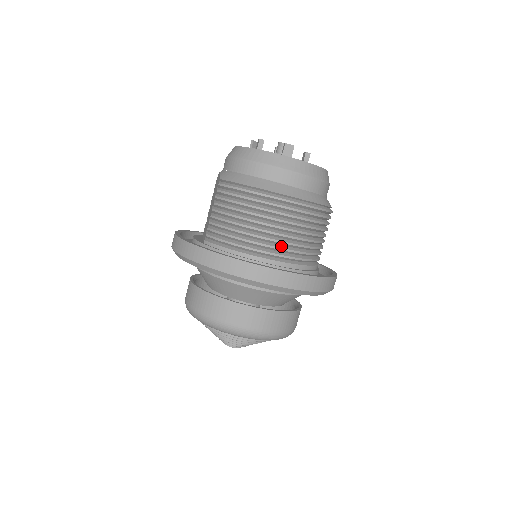
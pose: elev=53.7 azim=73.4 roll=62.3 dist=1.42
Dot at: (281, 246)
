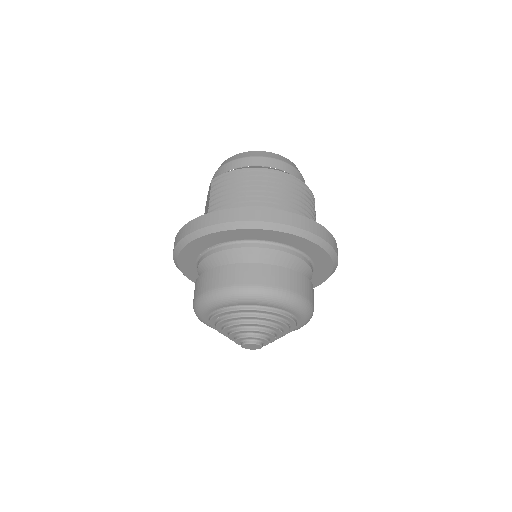
Dot at: (280, 209)
